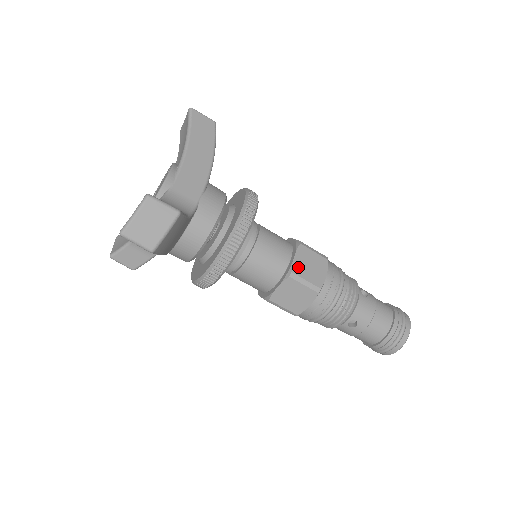
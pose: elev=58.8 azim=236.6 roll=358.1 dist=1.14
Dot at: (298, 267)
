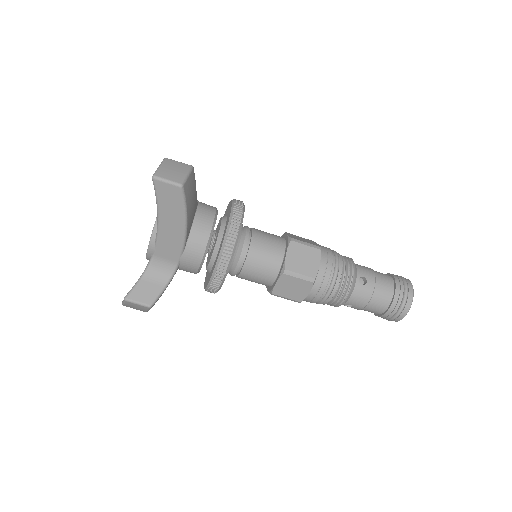
Dot at: (294, 237)
